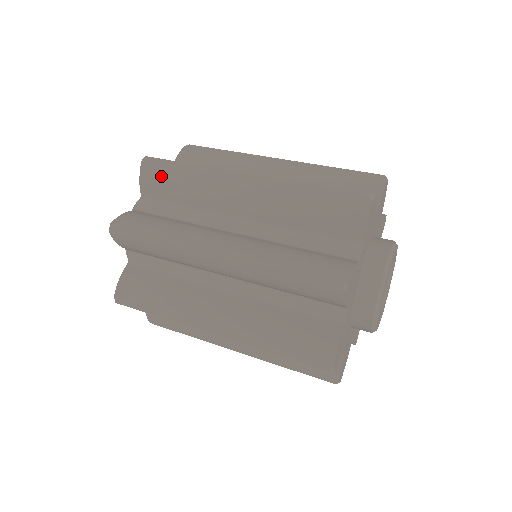
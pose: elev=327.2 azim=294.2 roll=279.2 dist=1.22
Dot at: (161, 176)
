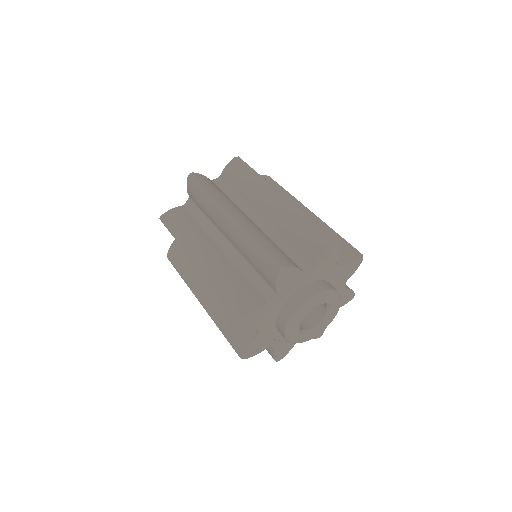
Dot at: occluded
